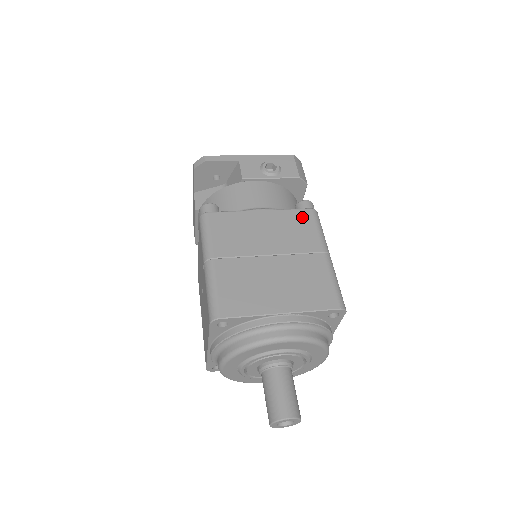
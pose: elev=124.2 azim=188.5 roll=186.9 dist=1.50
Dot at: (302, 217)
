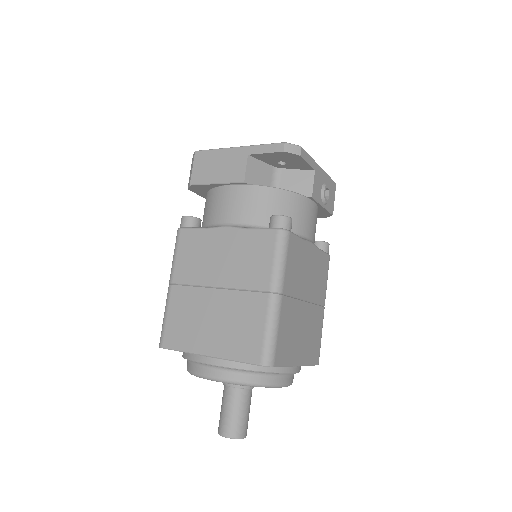
Dot at: (325, 263)
